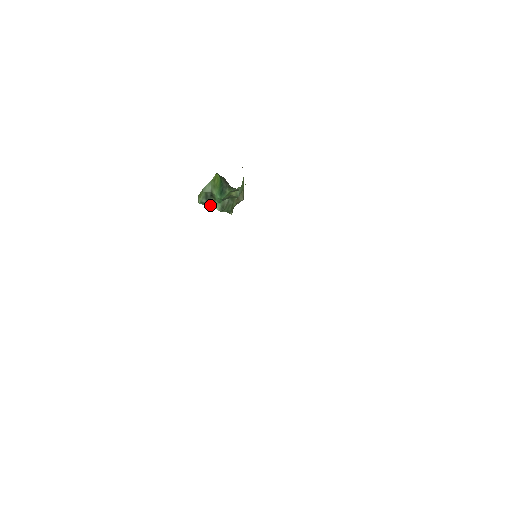
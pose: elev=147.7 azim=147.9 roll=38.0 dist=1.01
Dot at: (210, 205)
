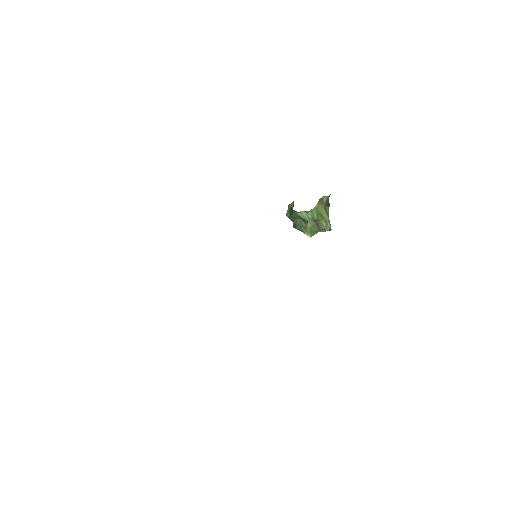
Dot at: occluded
